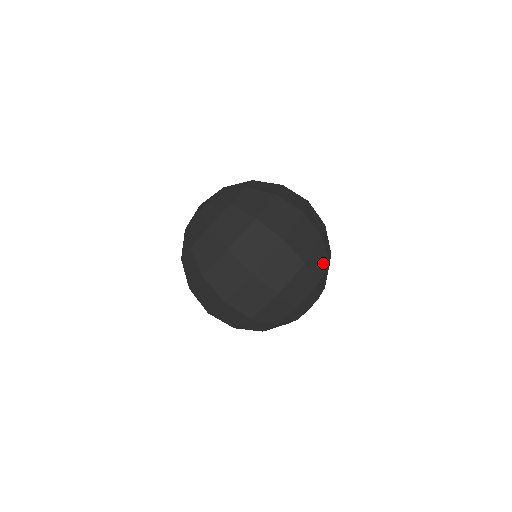
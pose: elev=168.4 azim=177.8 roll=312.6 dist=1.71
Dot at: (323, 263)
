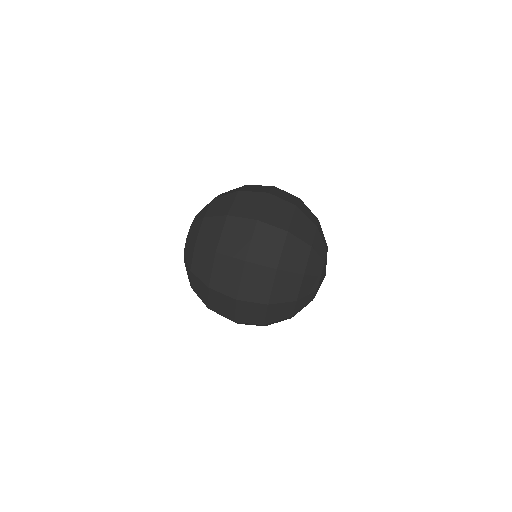
Dot at: (302, 252)
